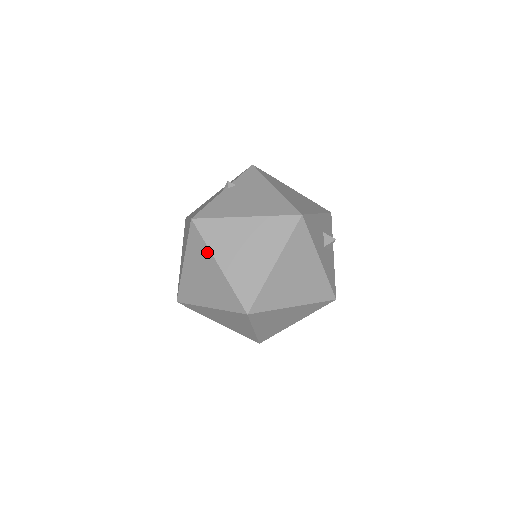
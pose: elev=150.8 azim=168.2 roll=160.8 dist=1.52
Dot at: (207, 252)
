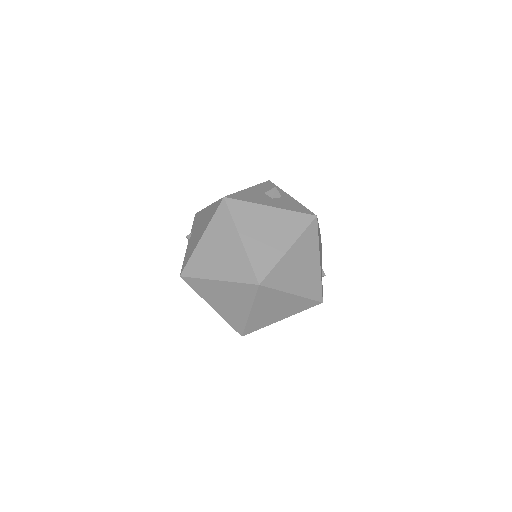
Dot at: (205, 282)
